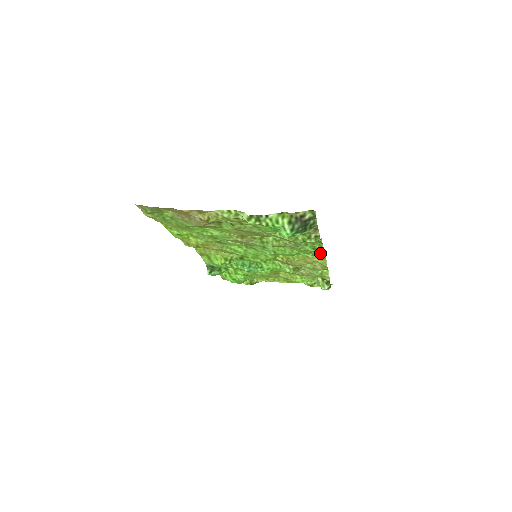
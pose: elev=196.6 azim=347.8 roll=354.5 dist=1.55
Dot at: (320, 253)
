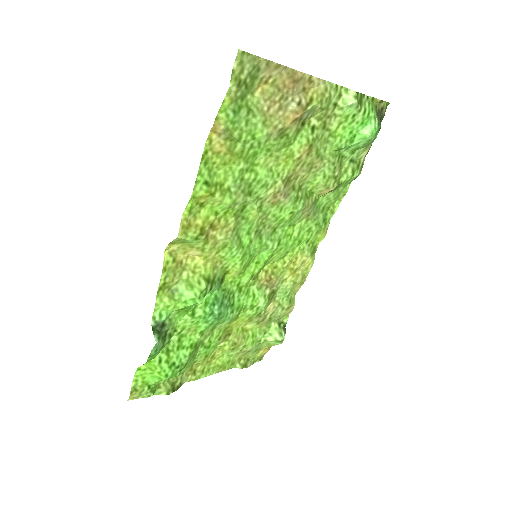
Dot at: (324, 231)
